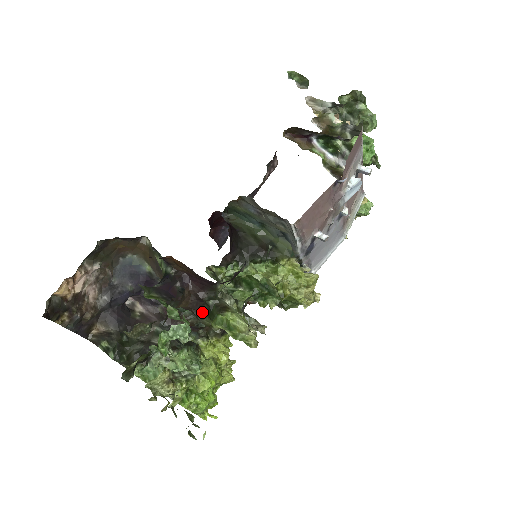
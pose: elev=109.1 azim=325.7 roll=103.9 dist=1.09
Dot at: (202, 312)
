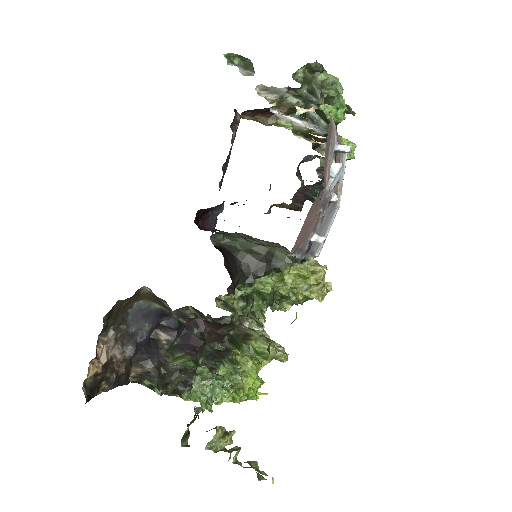
Dot at: (226, 341)
